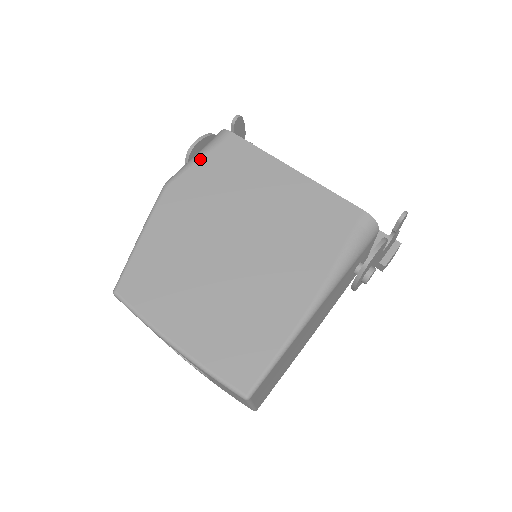
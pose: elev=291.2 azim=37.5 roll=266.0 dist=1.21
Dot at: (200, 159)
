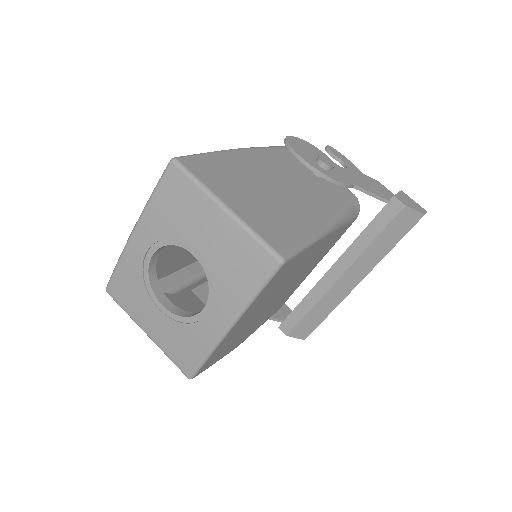
Dot at: occluded
